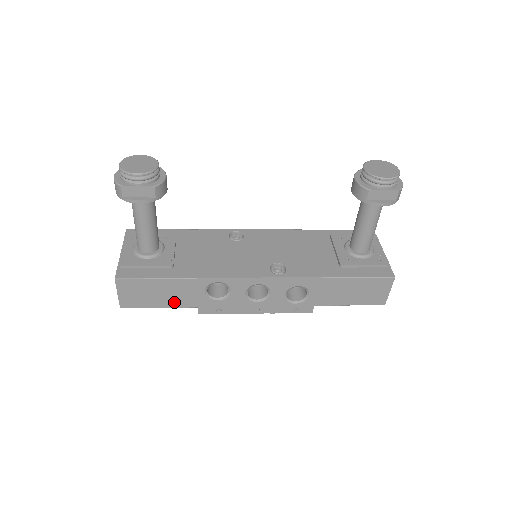
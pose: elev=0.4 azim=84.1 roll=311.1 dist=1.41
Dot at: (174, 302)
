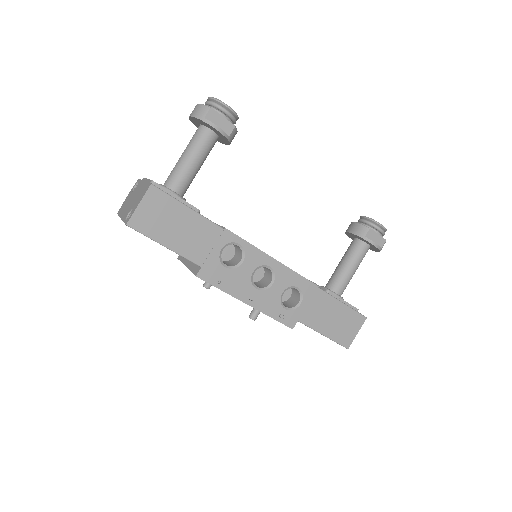
Dot at: (184, 247)
